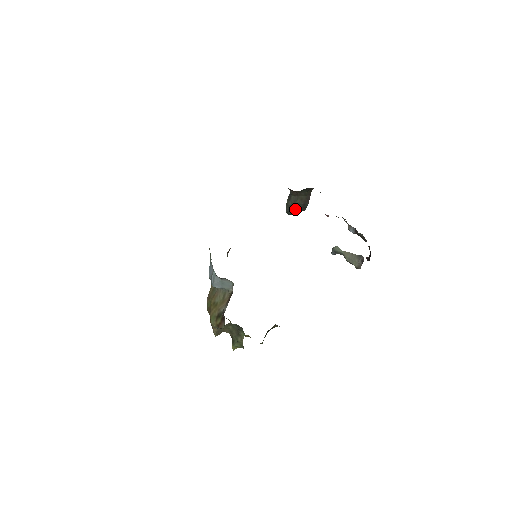
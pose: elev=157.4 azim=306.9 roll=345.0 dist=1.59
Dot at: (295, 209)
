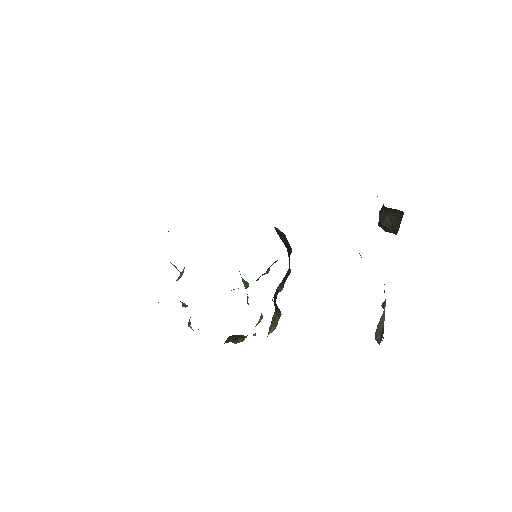
Dot at: (385, 227)
